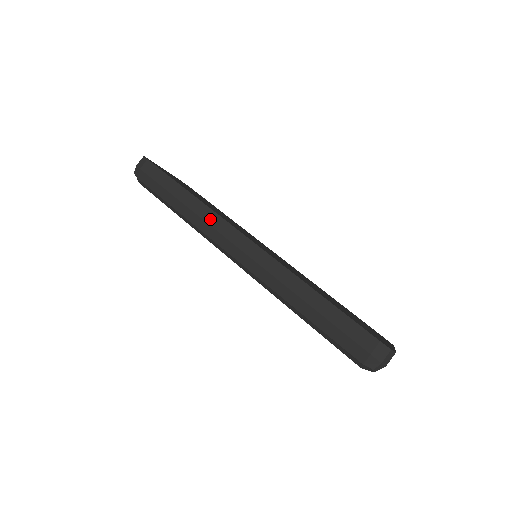
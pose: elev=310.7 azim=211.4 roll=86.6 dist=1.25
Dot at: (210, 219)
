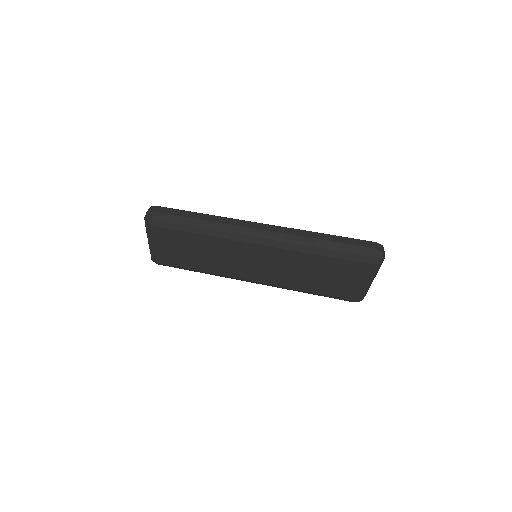
Dot at: (229, 222)
